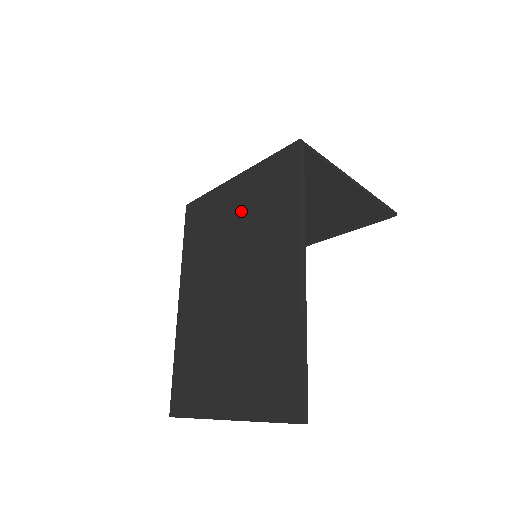
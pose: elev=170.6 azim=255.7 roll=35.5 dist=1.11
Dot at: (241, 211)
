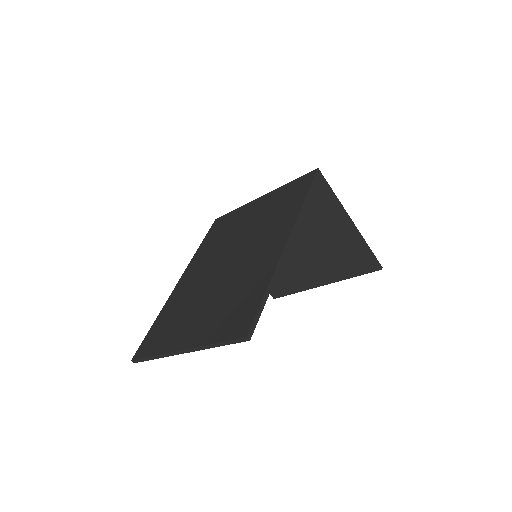
Dot at: (257, 215)
